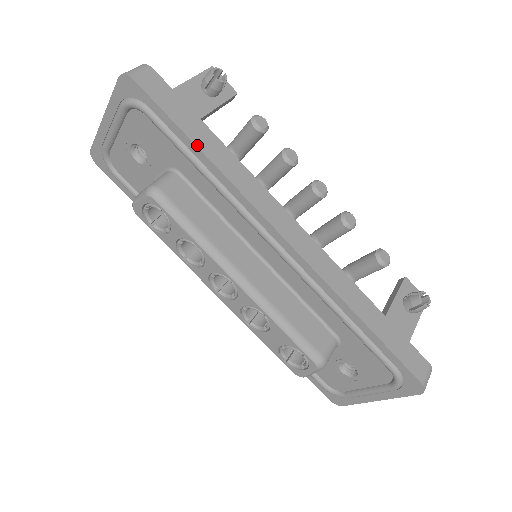
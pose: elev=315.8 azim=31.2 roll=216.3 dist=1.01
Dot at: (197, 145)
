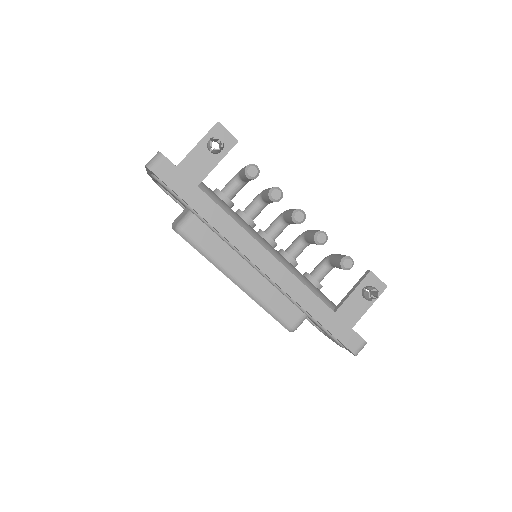
Dot at: (198, 212)
